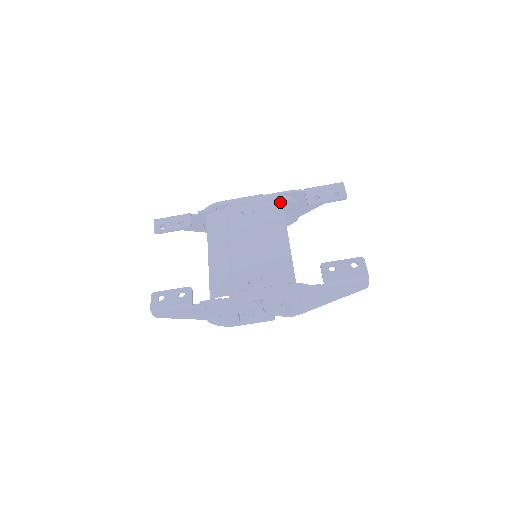
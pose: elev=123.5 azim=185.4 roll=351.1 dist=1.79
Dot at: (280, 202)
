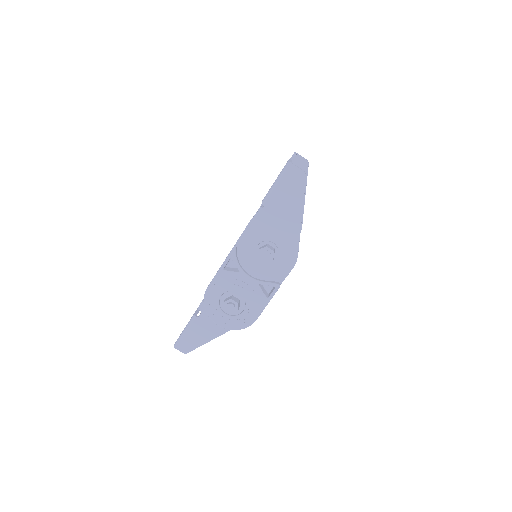
Dot at: occluded
